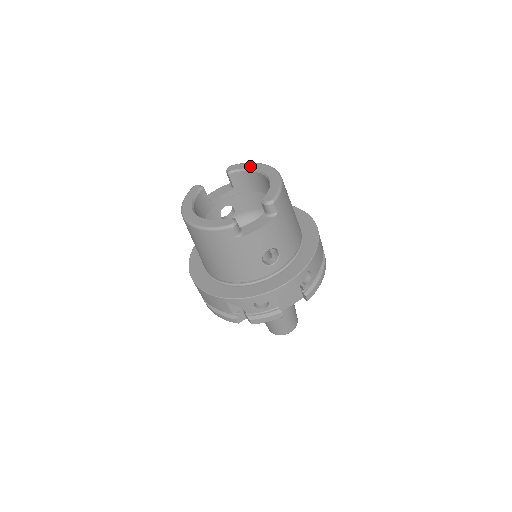
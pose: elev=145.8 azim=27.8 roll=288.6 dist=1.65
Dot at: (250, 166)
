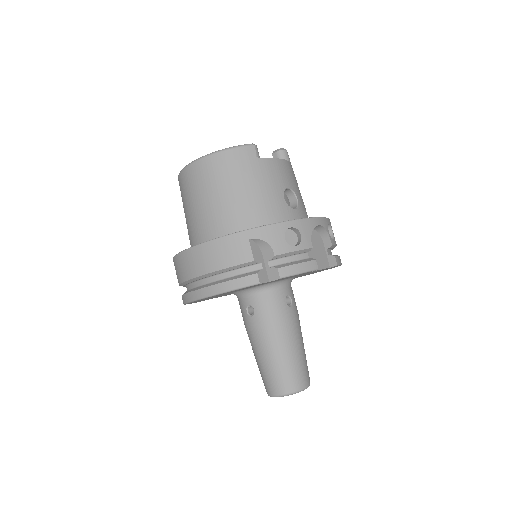
Dot at: occluded
